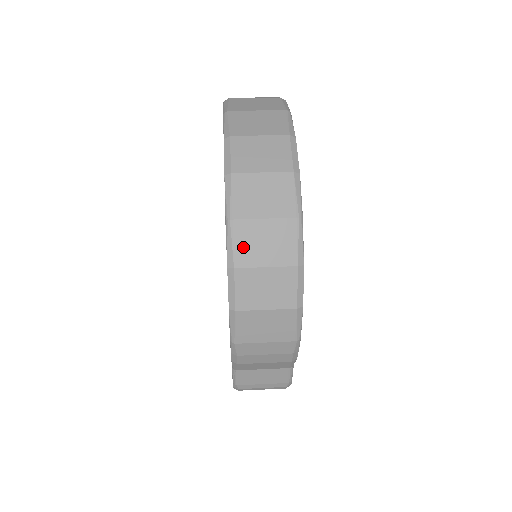
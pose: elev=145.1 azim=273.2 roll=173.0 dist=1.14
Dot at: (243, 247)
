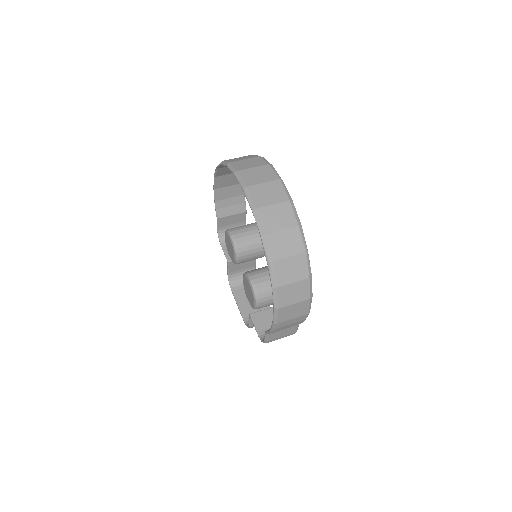
Dot at: (280, 275)
